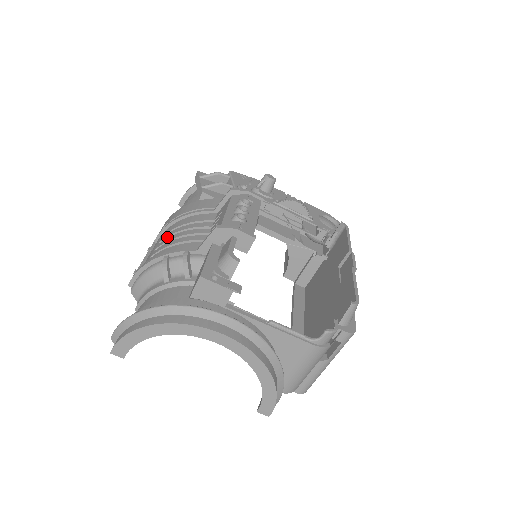
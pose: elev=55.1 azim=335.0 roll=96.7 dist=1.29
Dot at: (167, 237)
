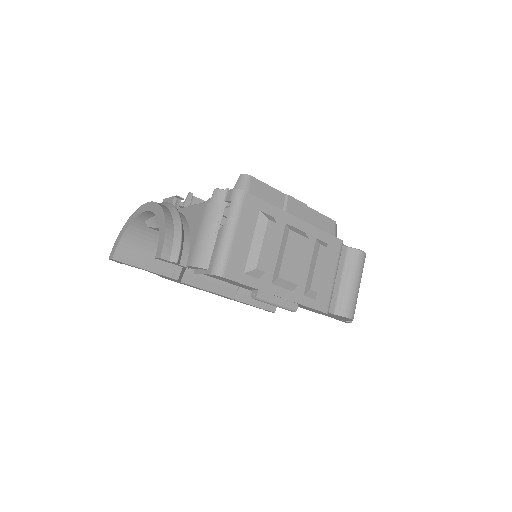
Dot at: occluded
